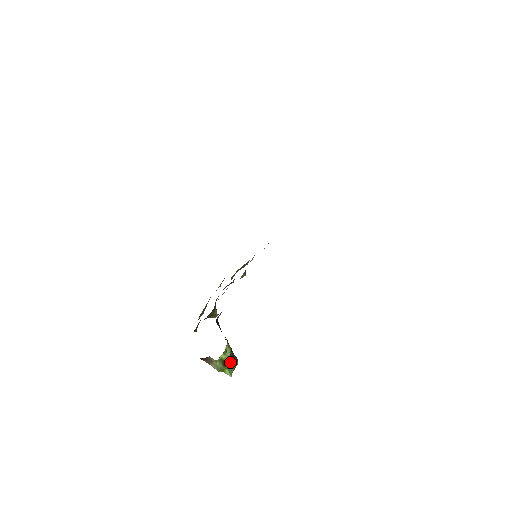
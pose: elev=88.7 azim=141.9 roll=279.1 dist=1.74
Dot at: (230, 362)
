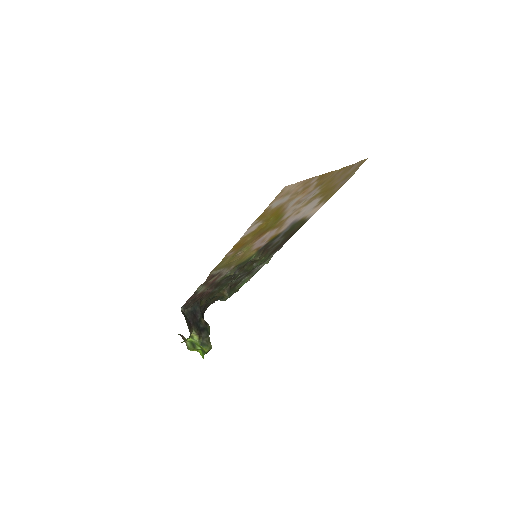
Dot at: (201, 346)
